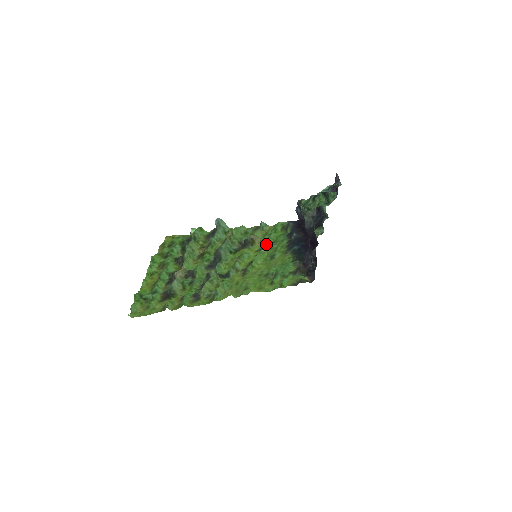
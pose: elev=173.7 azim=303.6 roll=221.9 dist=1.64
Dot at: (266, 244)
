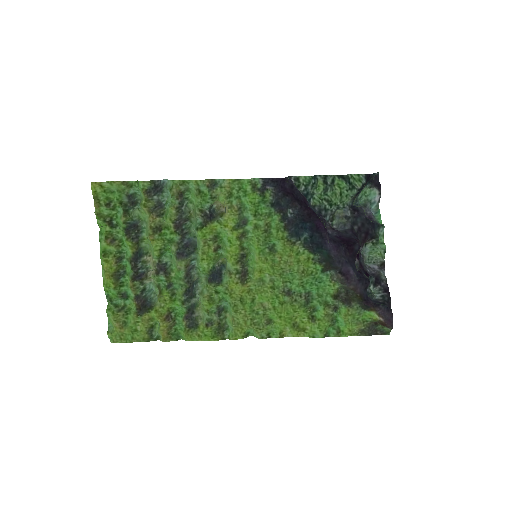
Dot at: (244, 218)
